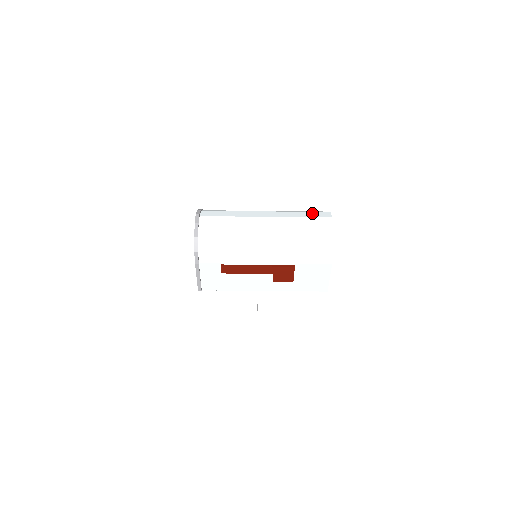
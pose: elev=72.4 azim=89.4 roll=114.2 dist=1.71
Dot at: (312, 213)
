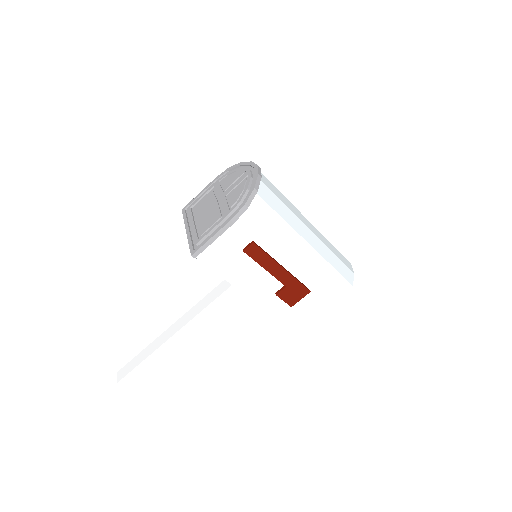
Dot at: occluded
